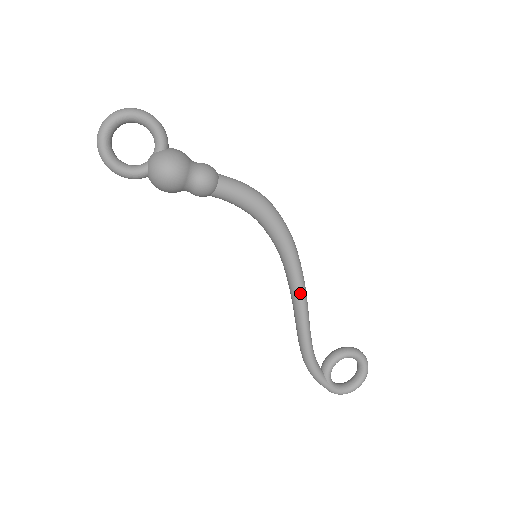
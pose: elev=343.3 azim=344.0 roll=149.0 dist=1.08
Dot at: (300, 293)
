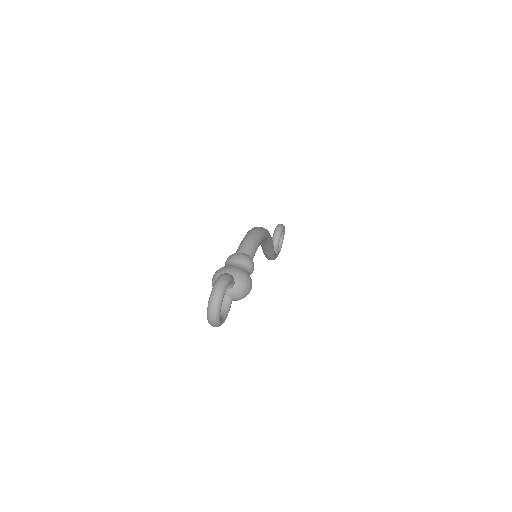
Dot at: (272, 244)
